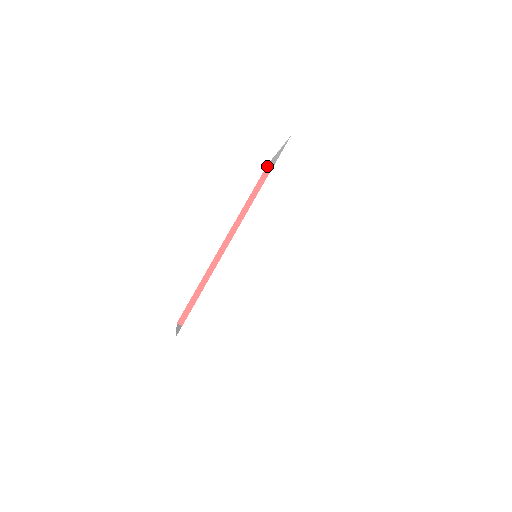
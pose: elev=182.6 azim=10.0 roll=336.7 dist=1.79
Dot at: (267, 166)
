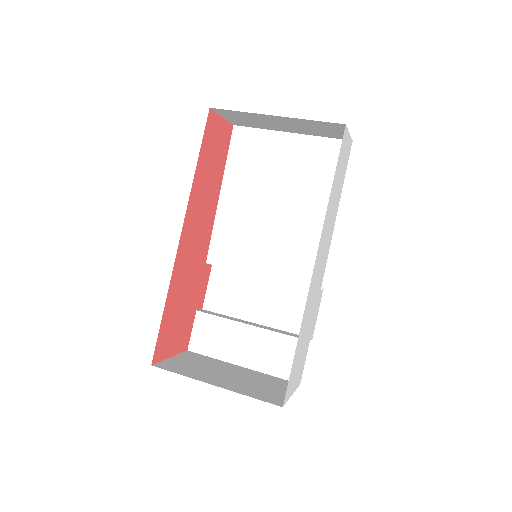
Dot at: (209, 110)
